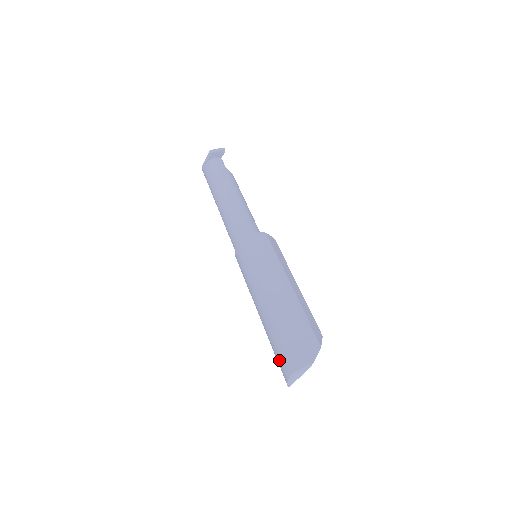
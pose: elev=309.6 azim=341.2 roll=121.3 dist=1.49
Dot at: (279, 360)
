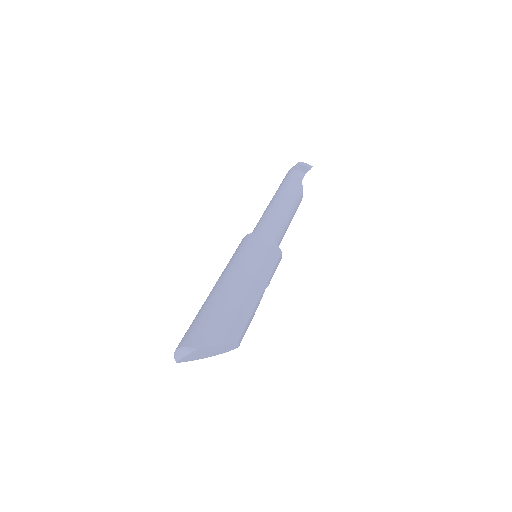
Dot at: occluded
